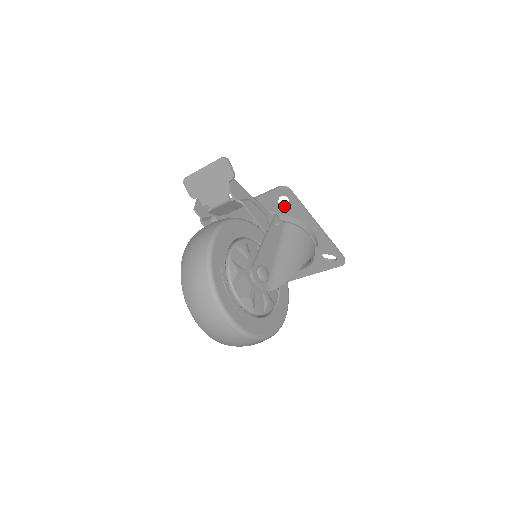
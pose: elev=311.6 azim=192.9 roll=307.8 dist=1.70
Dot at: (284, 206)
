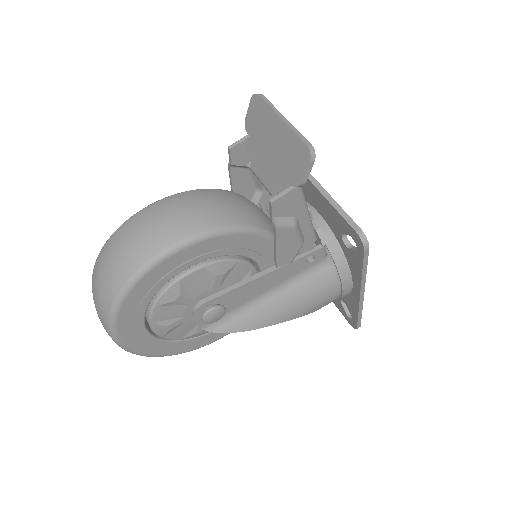
Dot at: (349, 241)
